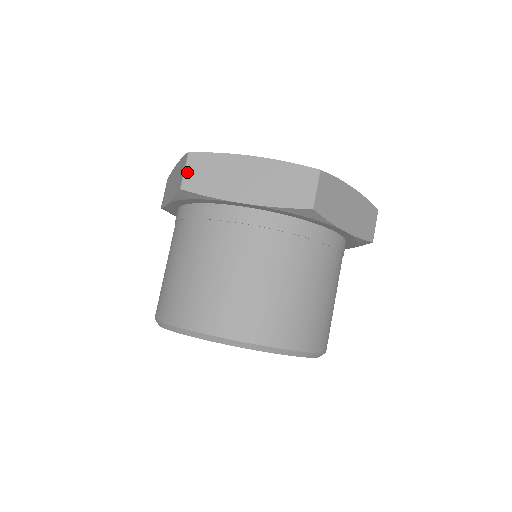
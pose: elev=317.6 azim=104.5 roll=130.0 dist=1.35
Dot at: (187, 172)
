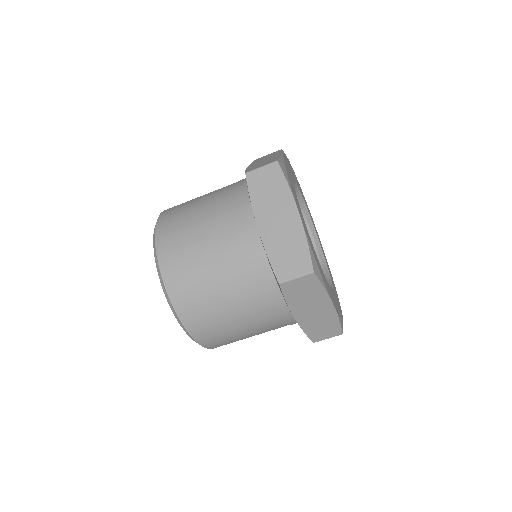
Dot at: (261, 170)
